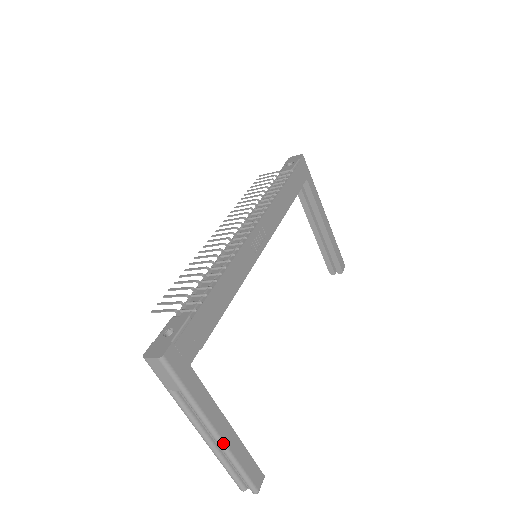
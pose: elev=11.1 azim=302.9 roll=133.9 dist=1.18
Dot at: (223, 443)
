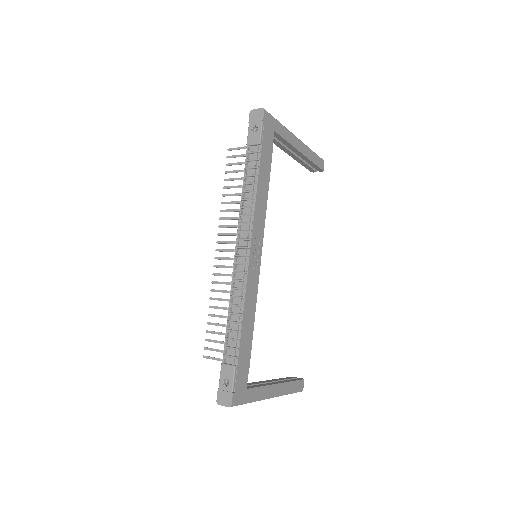
Dot at: (277, 396)
